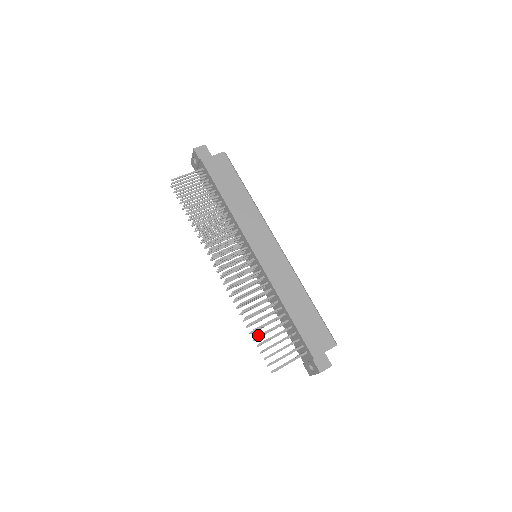
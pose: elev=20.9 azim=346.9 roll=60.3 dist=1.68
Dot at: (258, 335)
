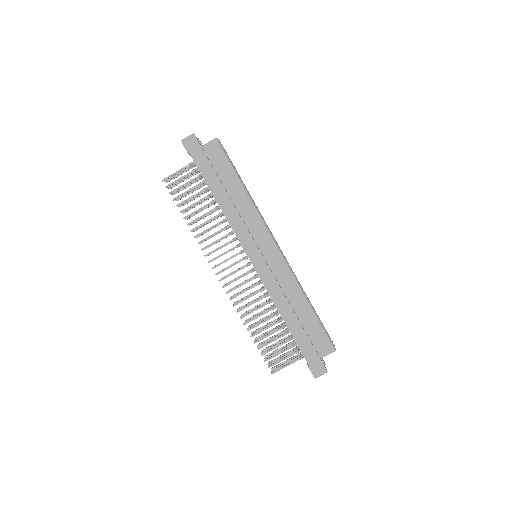
Dot at: (255, 341)
